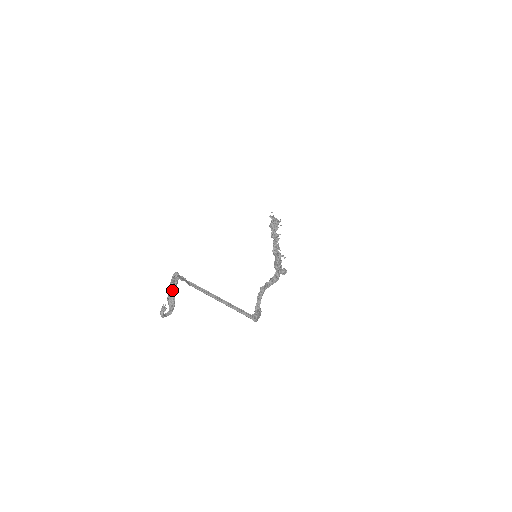
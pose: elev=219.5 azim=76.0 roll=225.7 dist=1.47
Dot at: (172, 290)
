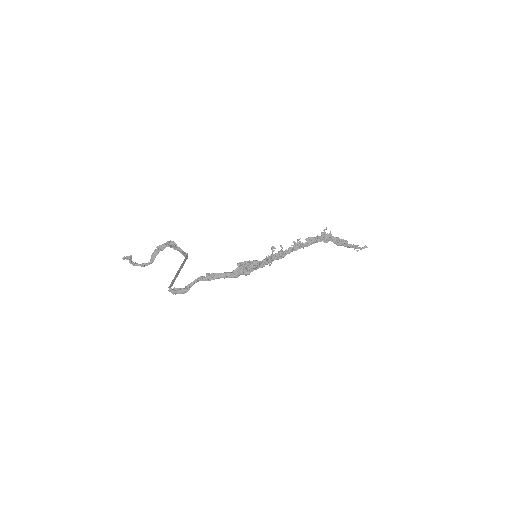
Dot at: (156, 251)
